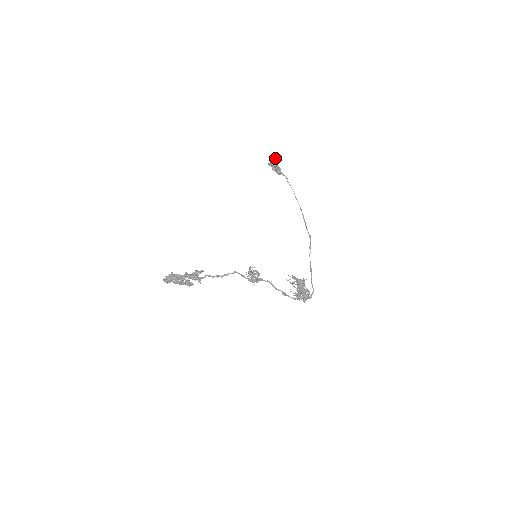
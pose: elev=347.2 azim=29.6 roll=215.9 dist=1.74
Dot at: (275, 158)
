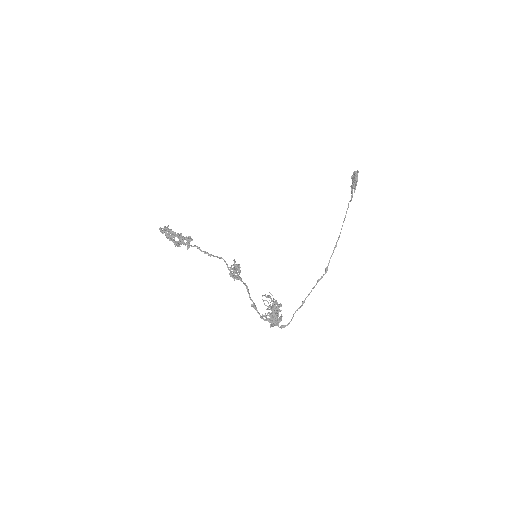
Dot at: (357, 174)
